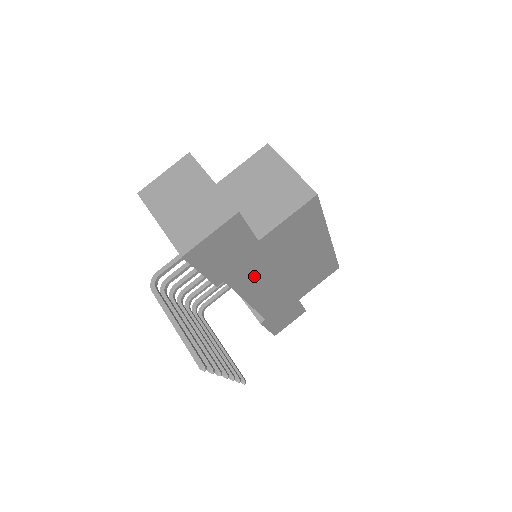
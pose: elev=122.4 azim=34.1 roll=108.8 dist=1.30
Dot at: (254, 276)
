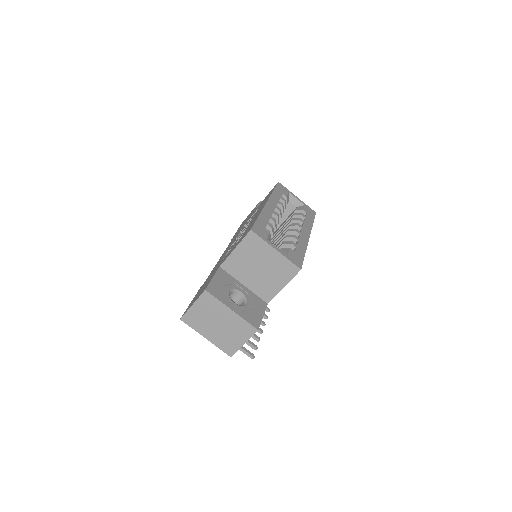
Dot at: occluded
